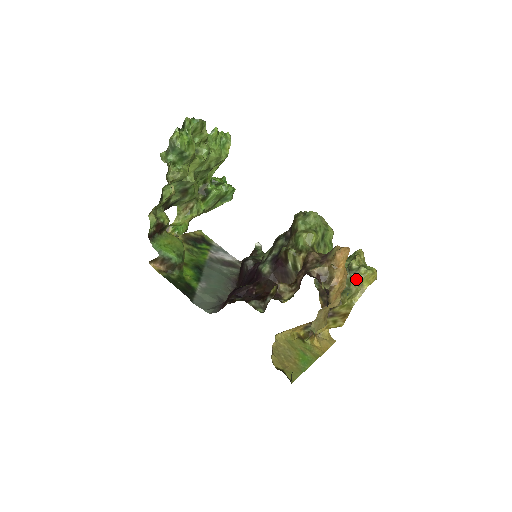
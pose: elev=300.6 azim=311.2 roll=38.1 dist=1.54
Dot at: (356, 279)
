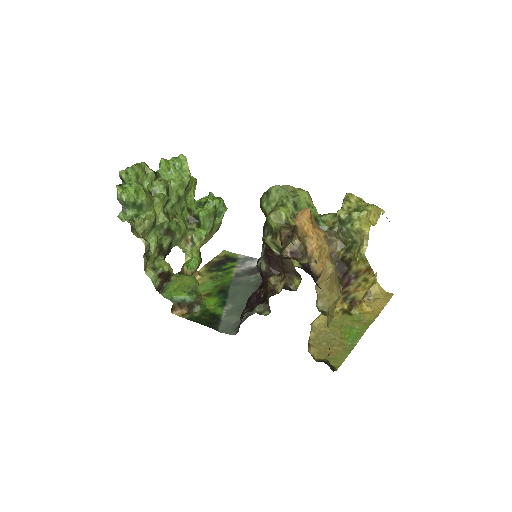
Dot at: (353, 229)
